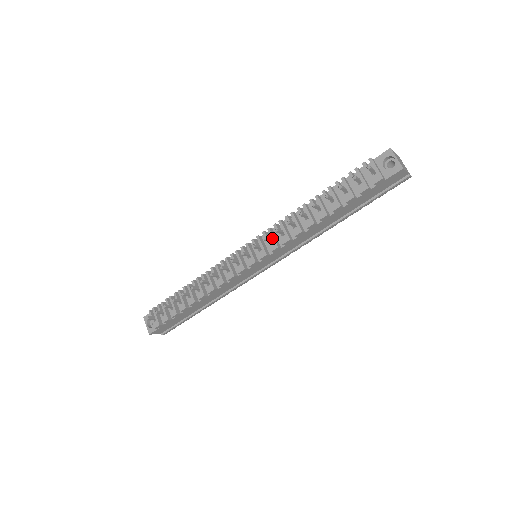
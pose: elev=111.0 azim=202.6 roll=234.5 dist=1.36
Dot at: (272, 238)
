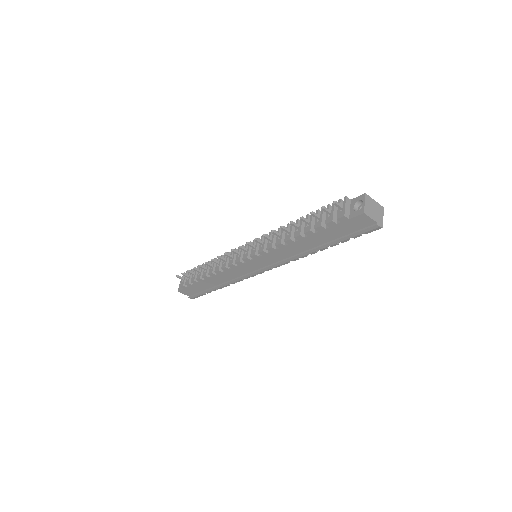
Dot at: (264, 242)
